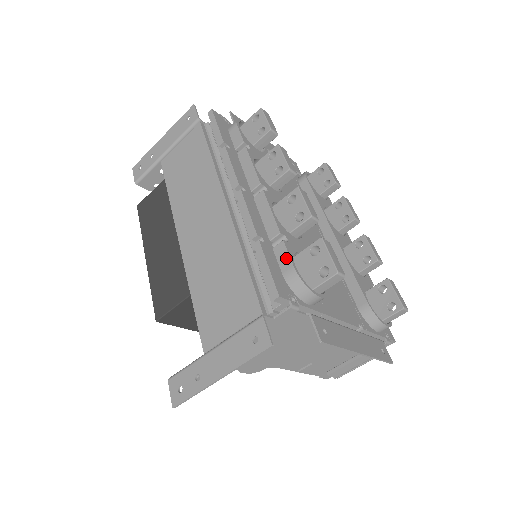
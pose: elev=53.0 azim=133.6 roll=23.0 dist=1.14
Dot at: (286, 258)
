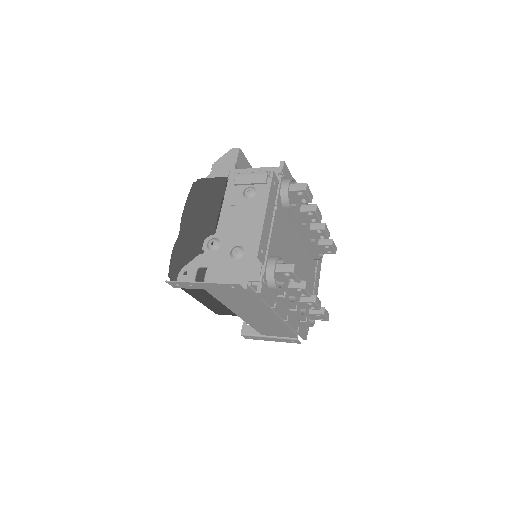
Dot at: (307, 325)
